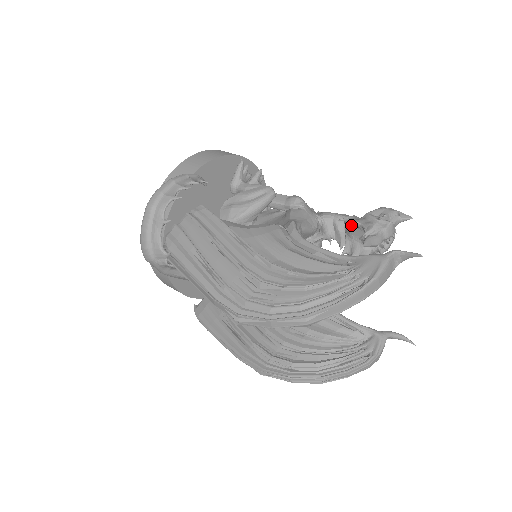
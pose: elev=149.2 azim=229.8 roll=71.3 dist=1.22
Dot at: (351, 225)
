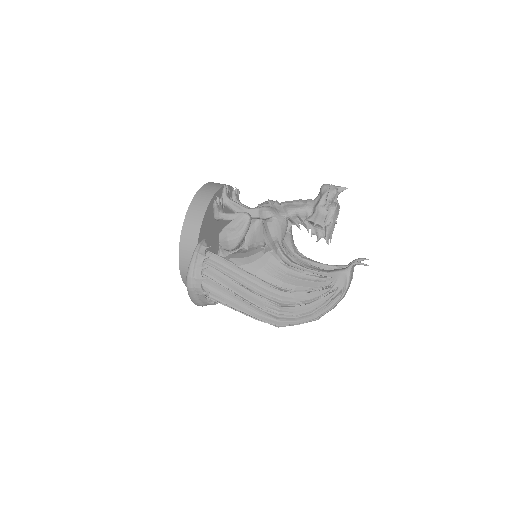
Dot at: (312, 222)
